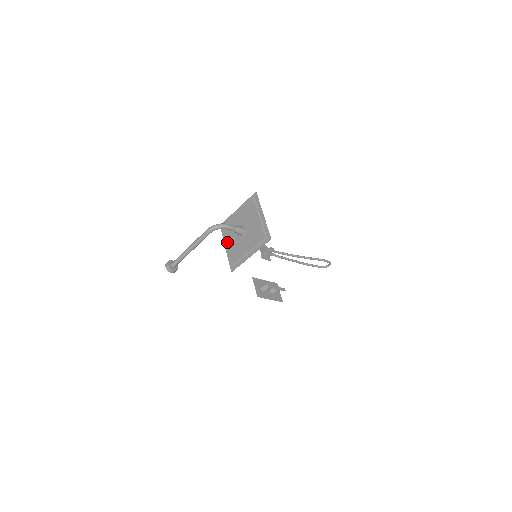
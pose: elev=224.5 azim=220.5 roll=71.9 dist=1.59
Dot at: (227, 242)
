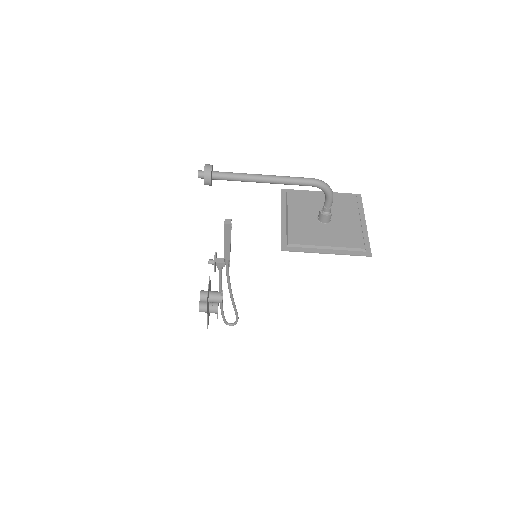
Dot at: (291, 213)
